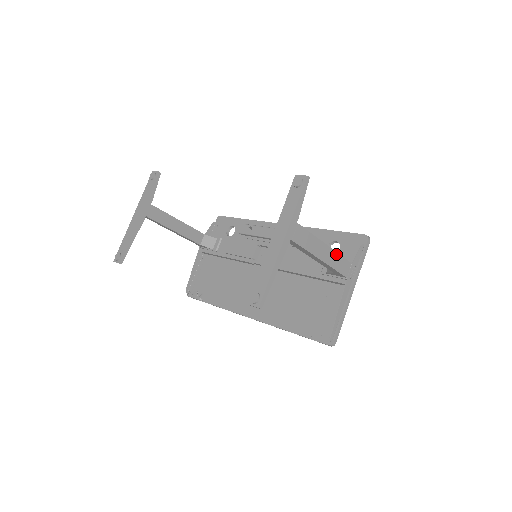
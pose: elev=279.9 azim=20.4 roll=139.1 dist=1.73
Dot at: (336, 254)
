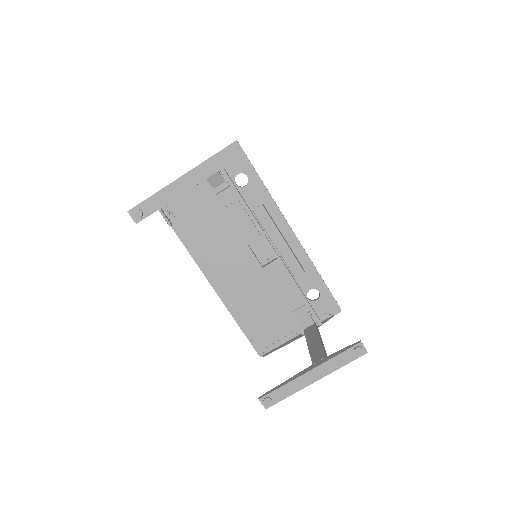
Dot at: occluded
